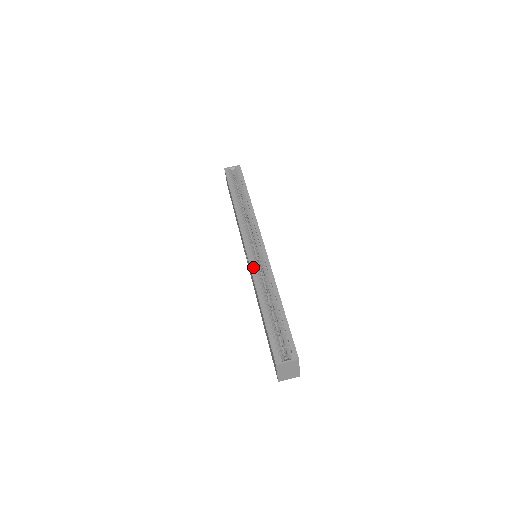
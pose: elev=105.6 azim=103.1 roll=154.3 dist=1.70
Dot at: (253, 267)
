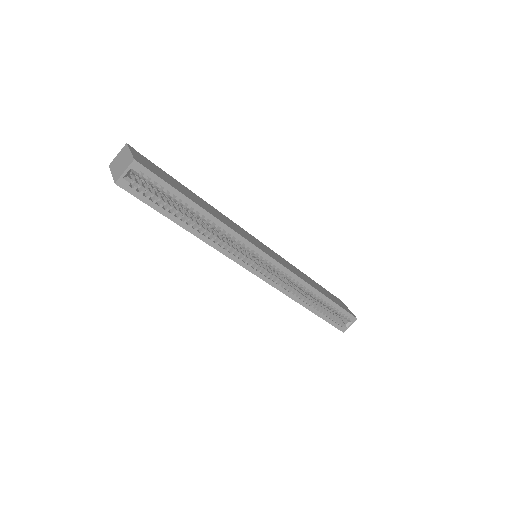
Dot at: (279, 287)
